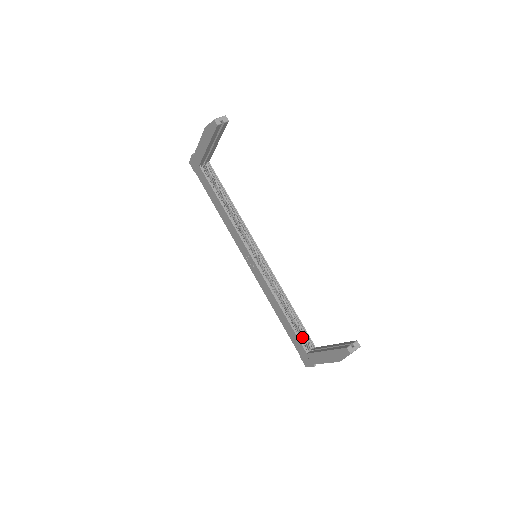
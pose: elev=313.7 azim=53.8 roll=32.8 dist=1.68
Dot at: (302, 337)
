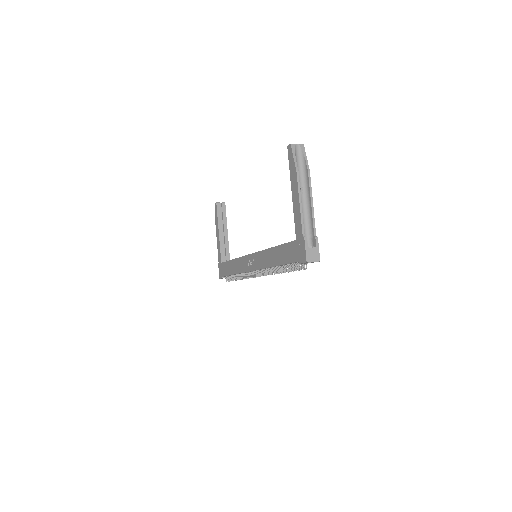
Dot at: occluded
